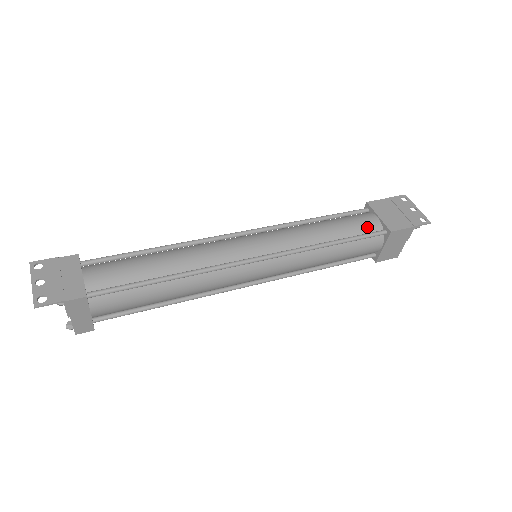
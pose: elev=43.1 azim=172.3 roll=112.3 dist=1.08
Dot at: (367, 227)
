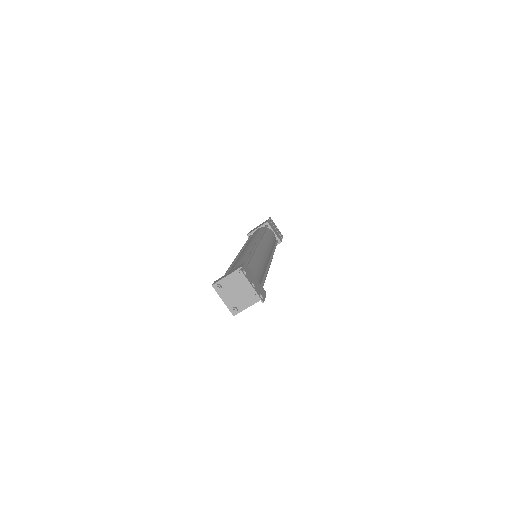
Dot at: occluded
